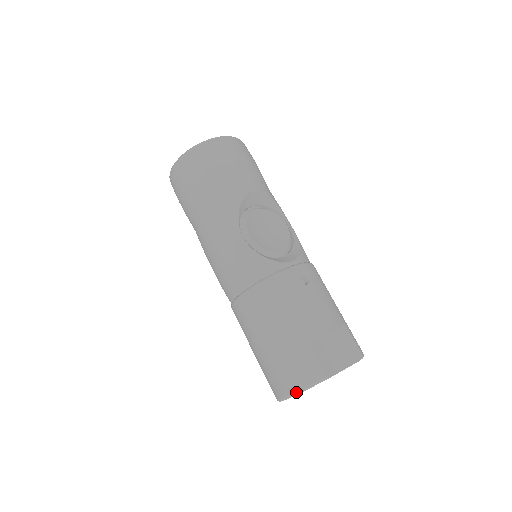
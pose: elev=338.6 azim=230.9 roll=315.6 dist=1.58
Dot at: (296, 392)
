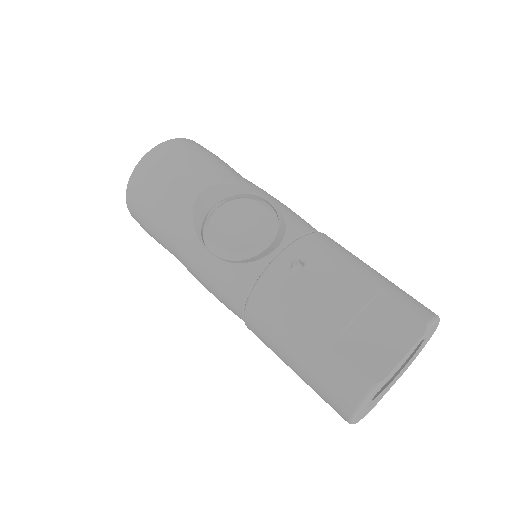
Dot at: (352, 415)
